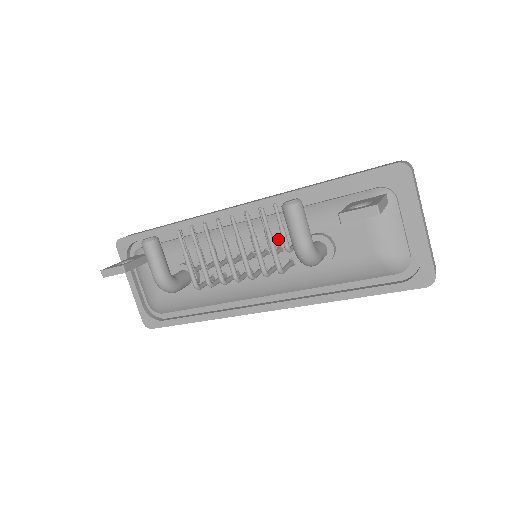
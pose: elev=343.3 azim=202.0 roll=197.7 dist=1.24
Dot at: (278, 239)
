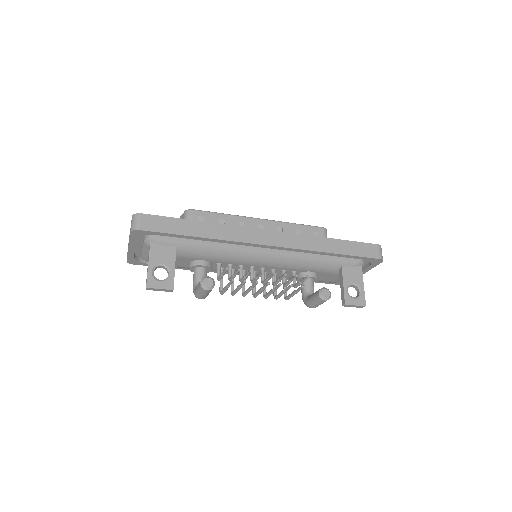
Dot at: (286, 268)
